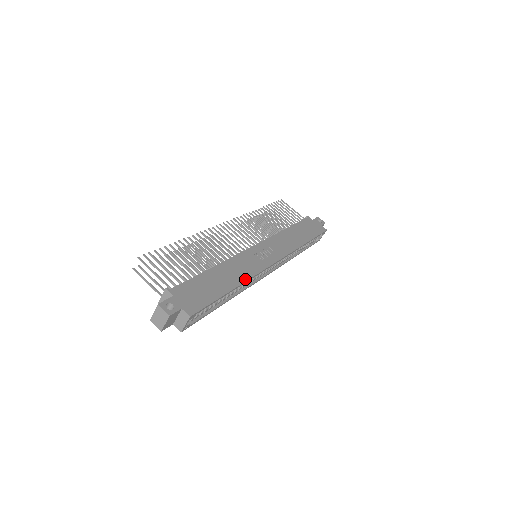
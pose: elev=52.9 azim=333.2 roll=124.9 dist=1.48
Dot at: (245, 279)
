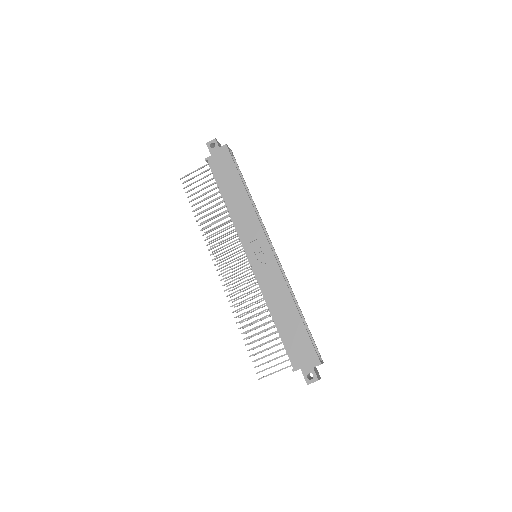
Dot at: (288, 293)
